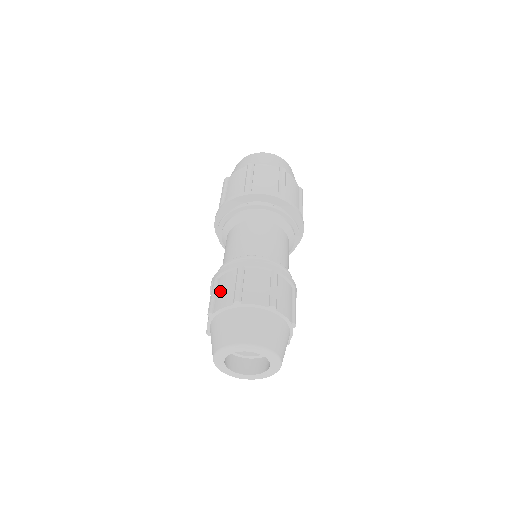
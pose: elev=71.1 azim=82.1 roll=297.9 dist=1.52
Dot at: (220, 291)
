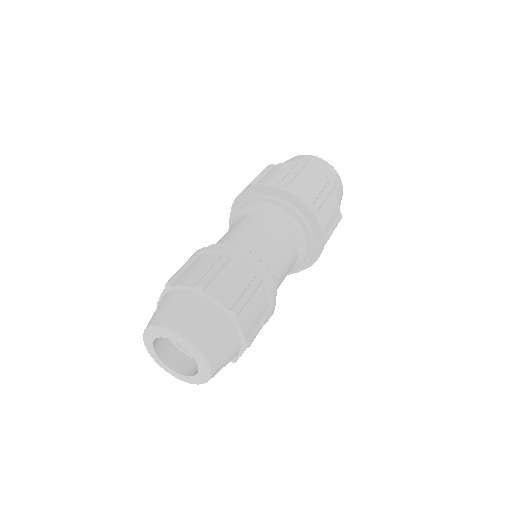
Dot at: (192, 268)
